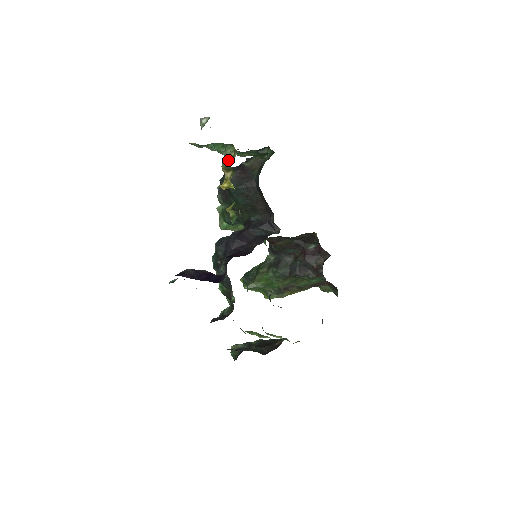
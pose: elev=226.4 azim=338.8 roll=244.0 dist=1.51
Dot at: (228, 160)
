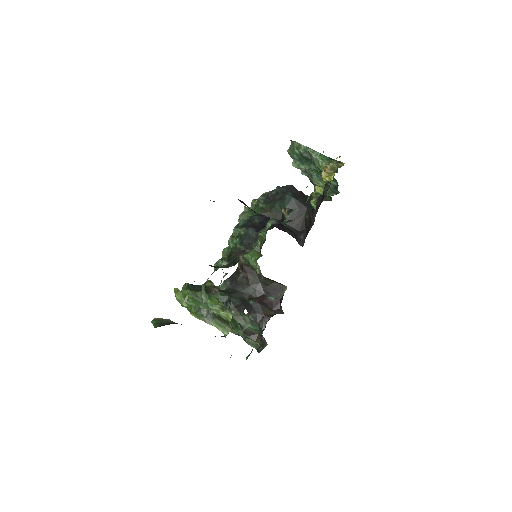
Dot at: (339, 163)
